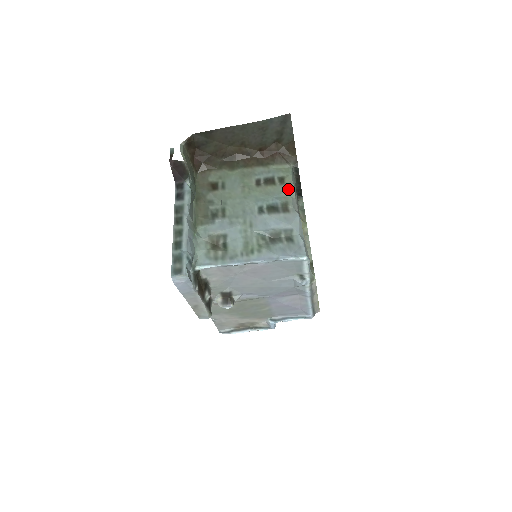
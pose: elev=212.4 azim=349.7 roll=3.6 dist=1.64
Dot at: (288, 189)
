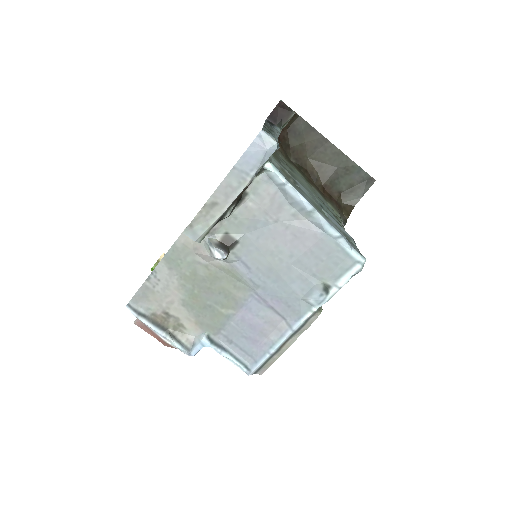
Dot at: occluded
